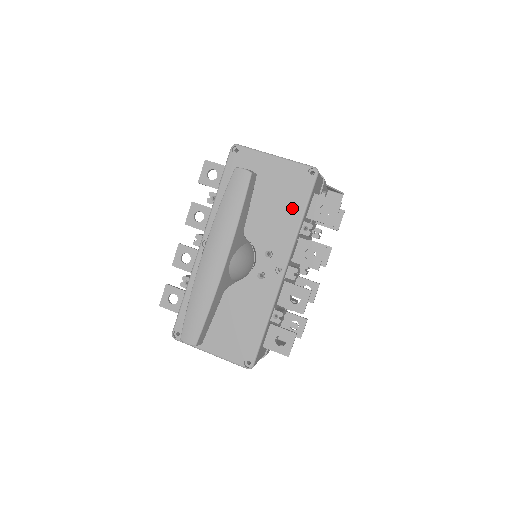
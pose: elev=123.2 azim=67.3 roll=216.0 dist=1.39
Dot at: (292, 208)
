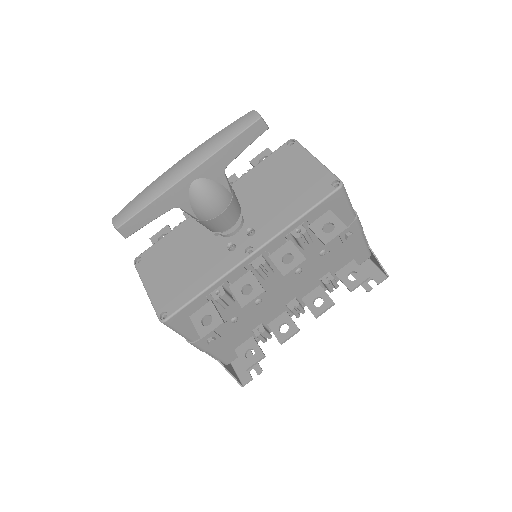
Dot at: (298, 205)
